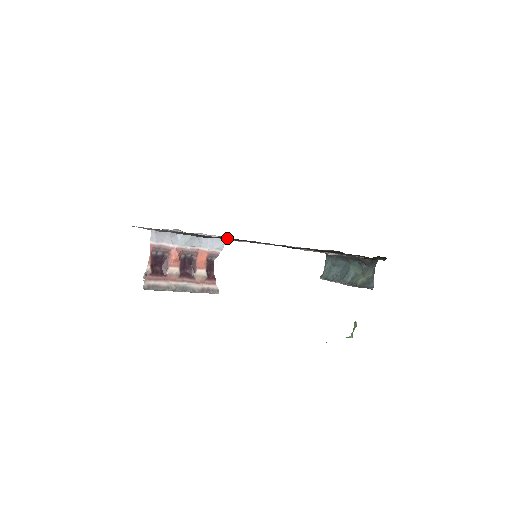
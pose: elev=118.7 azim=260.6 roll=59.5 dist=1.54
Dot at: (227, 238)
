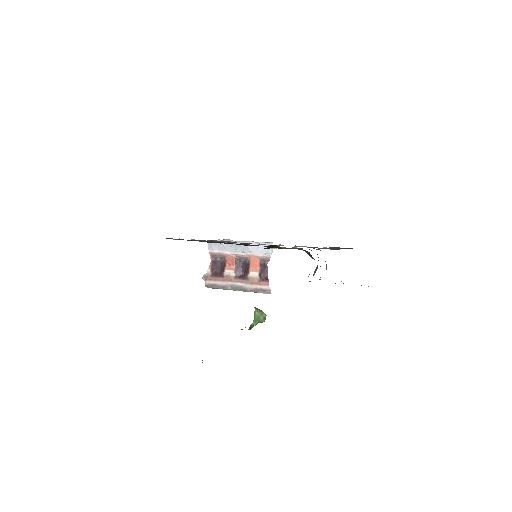
Dot at: occluded
